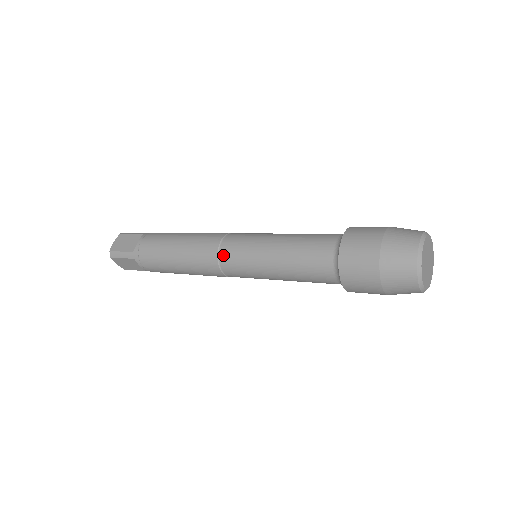
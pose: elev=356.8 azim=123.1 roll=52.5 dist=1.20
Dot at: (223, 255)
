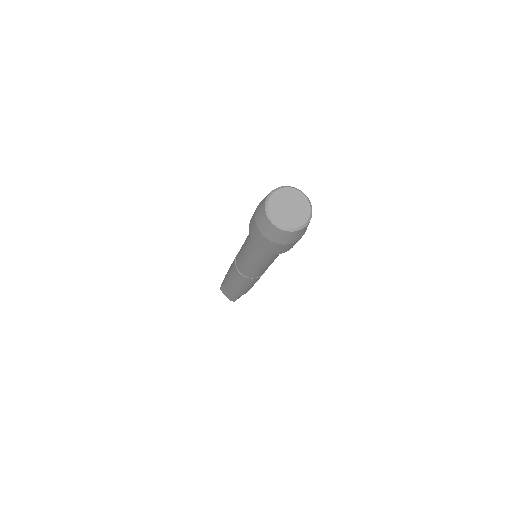
Dot at: occluded
